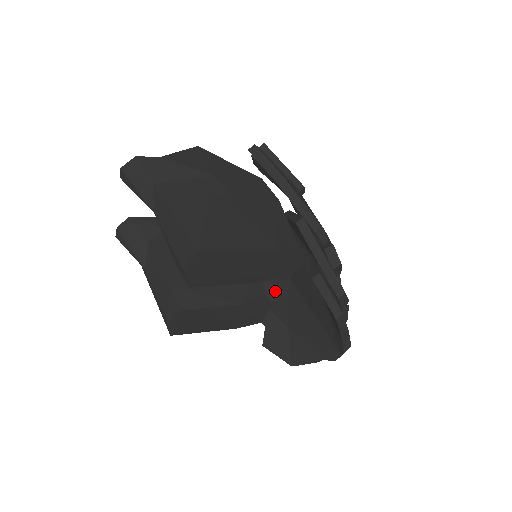
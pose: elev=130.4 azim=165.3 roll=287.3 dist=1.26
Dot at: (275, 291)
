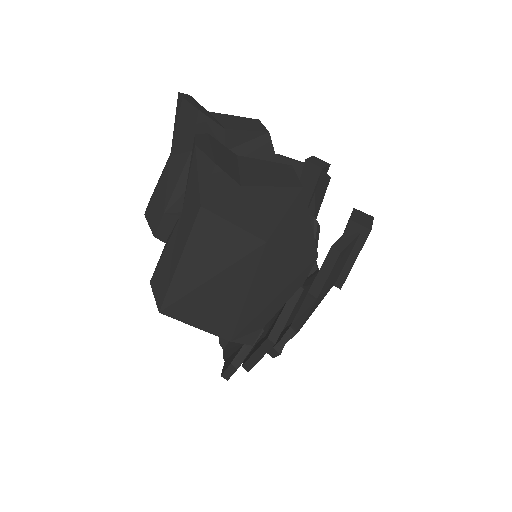
Dot at: occluded
